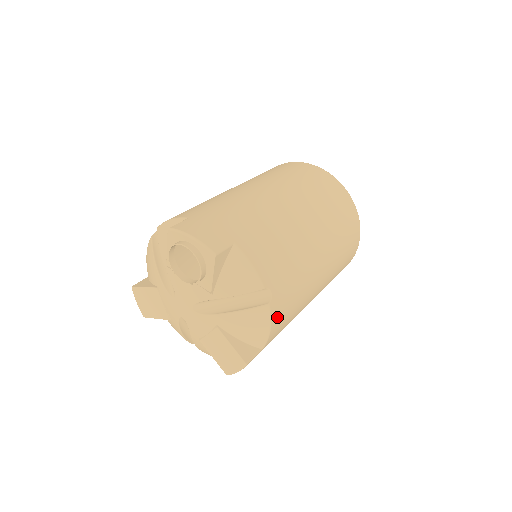
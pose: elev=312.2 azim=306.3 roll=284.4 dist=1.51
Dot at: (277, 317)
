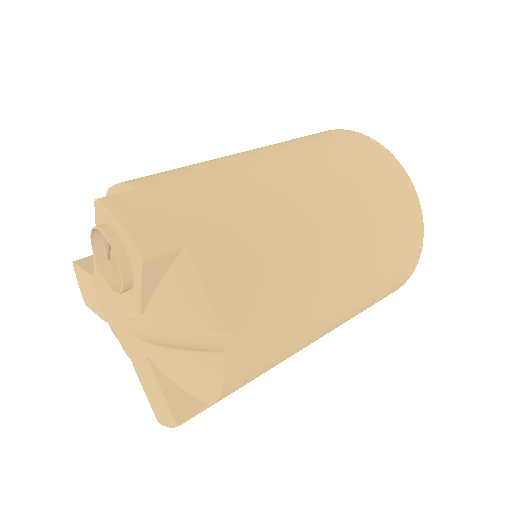
Dot at: (238, 370)
